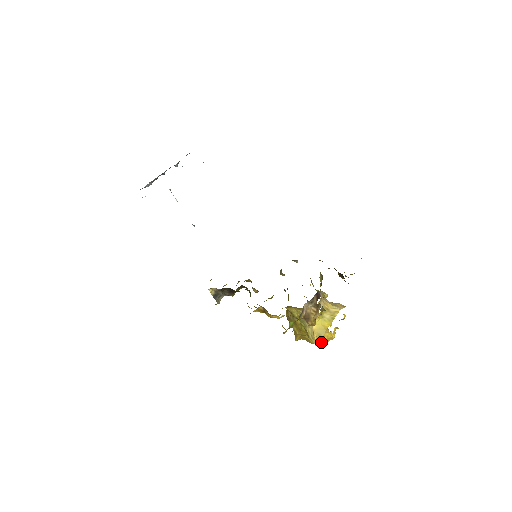
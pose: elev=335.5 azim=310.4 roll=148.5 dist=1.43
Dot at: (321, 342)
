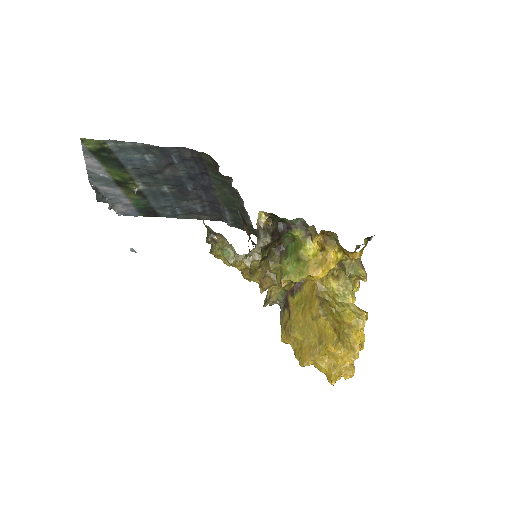
Dot at: (357, 348)
